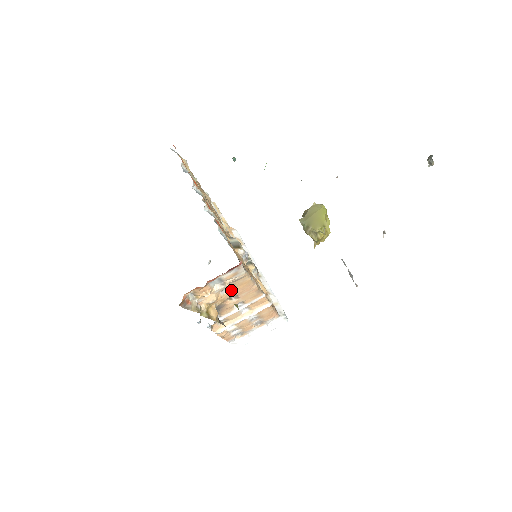
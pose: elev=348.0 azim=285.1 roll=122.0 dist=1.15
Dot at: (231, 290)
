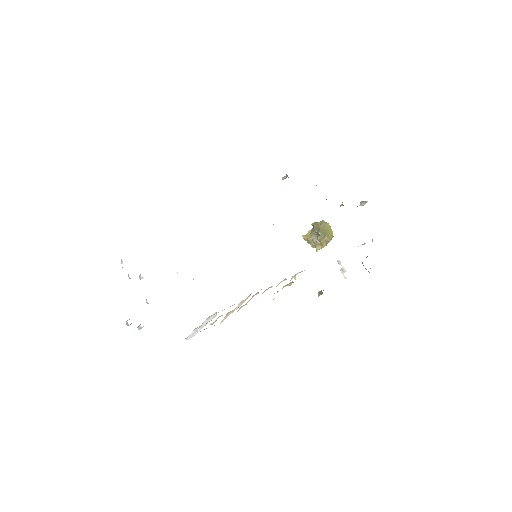
Dot at: occluded
